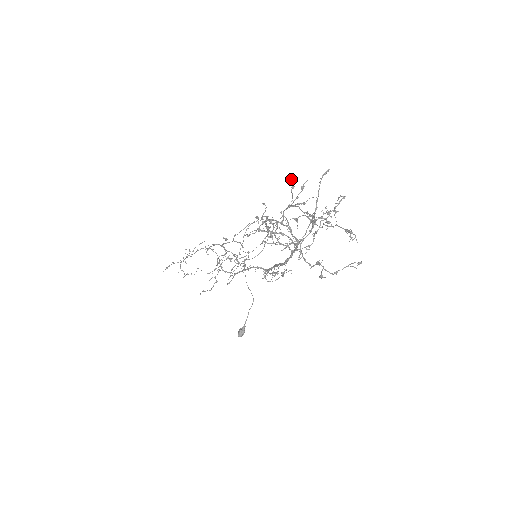
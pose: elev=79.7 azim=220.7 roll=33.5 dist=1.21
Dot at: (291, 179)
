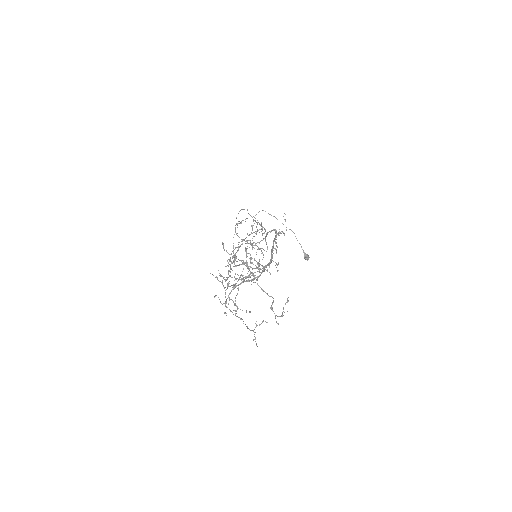
Dot at: occluded
